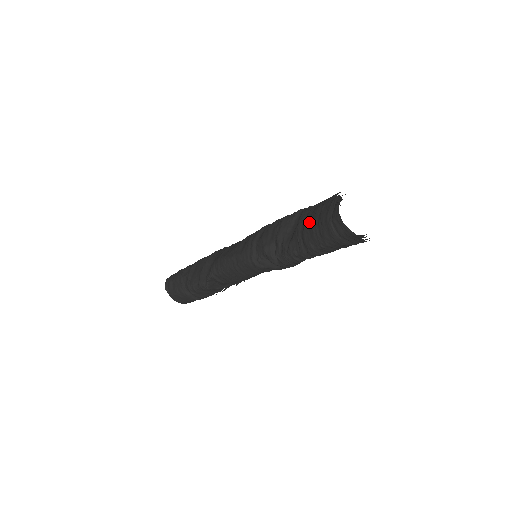
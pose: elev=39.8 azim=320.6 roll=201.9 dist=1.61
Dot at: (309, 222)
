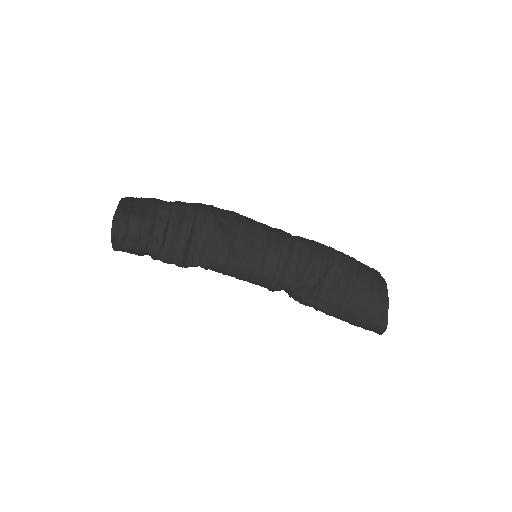
Dot at: (357, 305)
